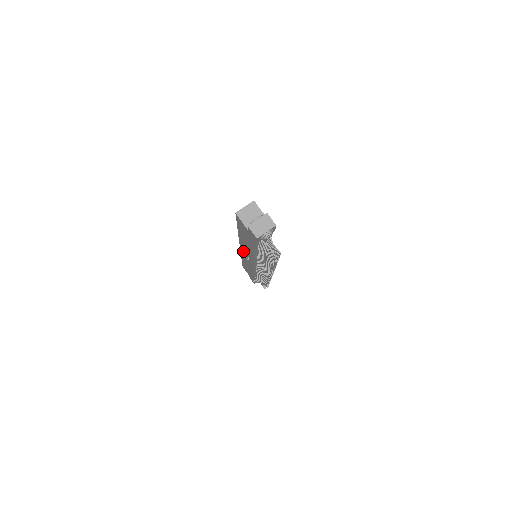
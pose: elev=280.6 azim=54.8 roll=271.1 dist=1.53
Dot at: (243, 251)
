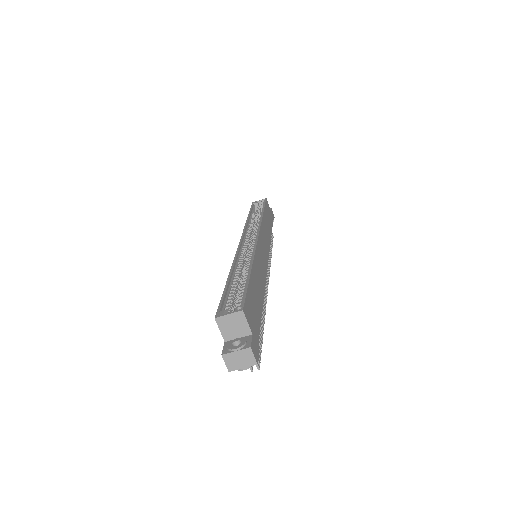
Dot at: occluded
